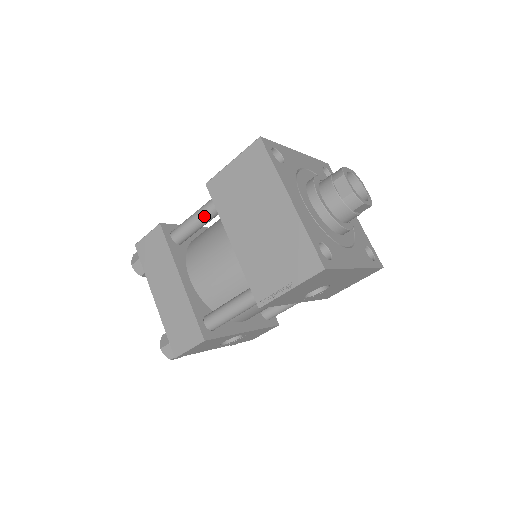
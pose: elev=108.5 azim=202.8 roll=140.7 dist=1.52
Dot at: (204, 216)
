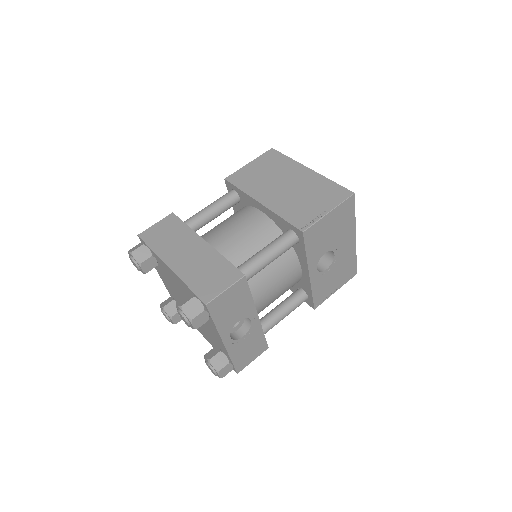
Dot at: (221, 204)
